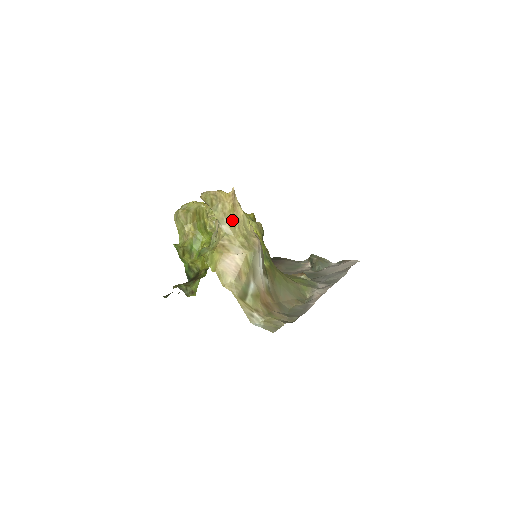
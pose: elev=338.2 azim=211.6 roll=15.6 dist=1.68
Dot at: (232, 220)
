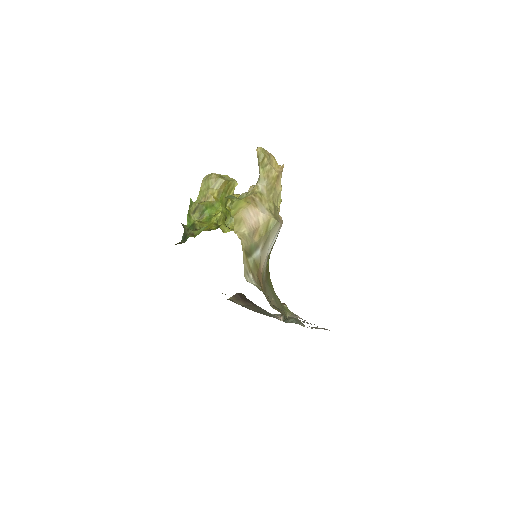
Dot at: (271, 186)
